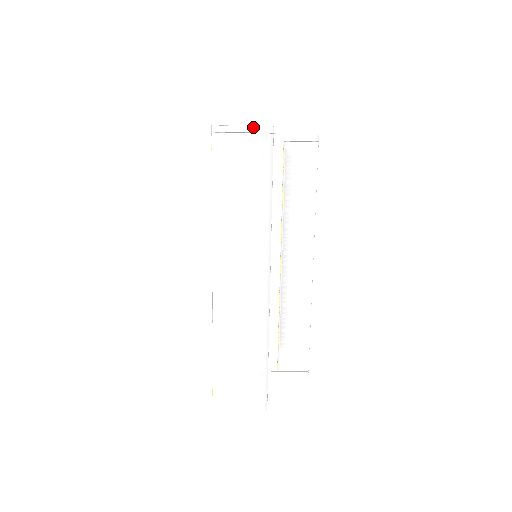
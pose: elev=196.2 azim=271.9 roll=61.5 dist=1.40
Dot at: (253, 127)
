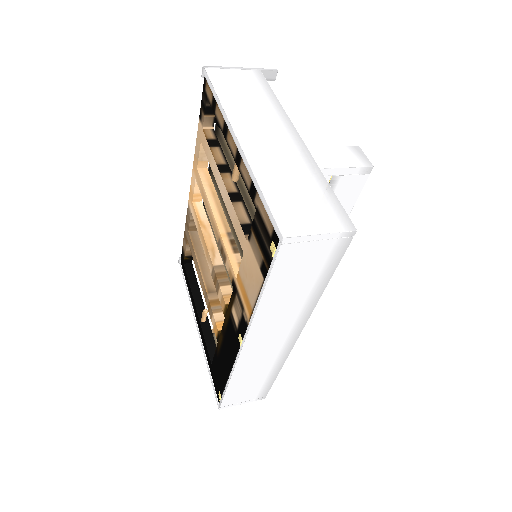
Dot at: (333, 234)
